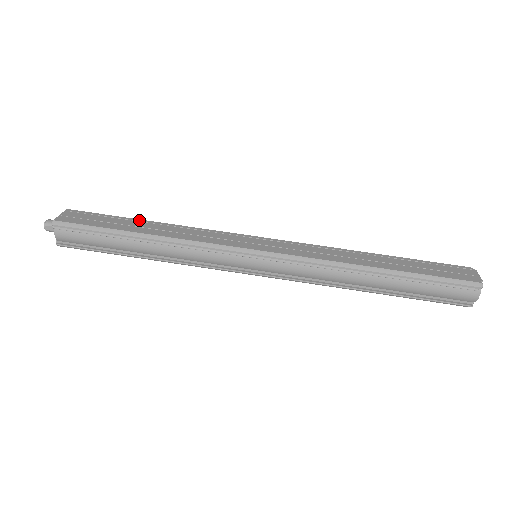
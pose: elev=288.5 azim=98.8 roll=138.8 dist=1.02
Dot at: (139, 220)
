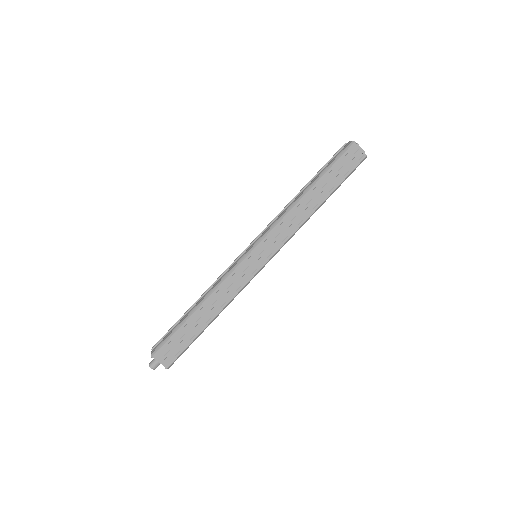
Dot at: (192, 317)
